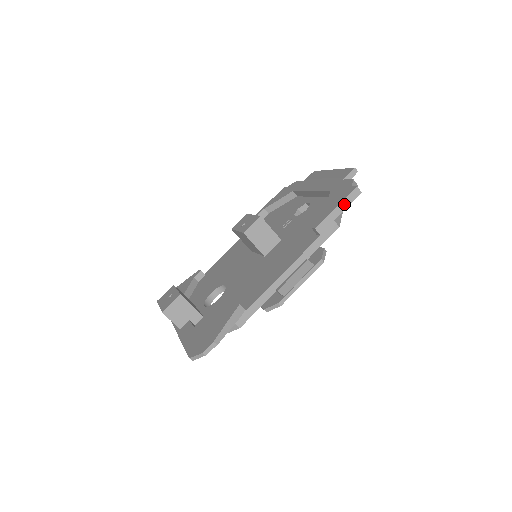
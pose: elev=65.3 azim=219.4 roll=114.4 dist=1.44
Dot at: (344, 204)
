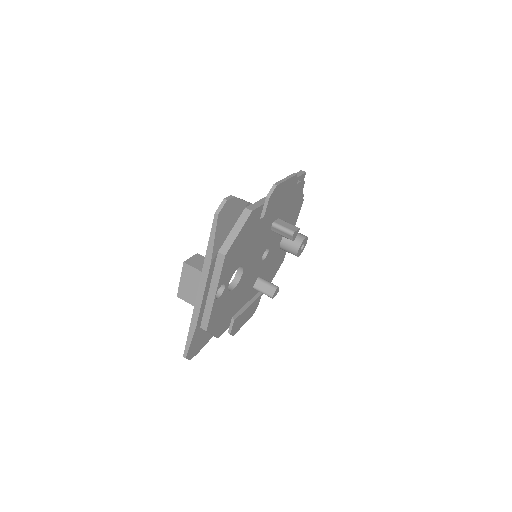
Dot at: (297, 175)
